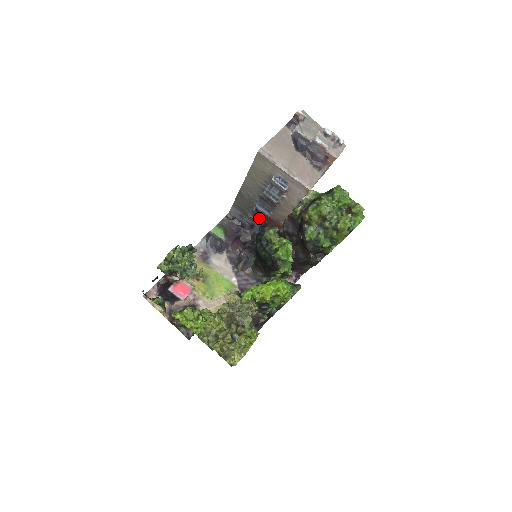
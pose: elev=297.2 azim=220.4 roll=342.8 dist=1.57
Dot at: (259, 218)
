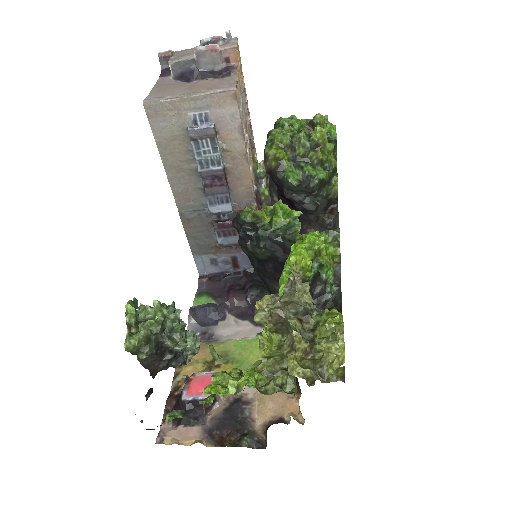
Dot at: (228, 229)
